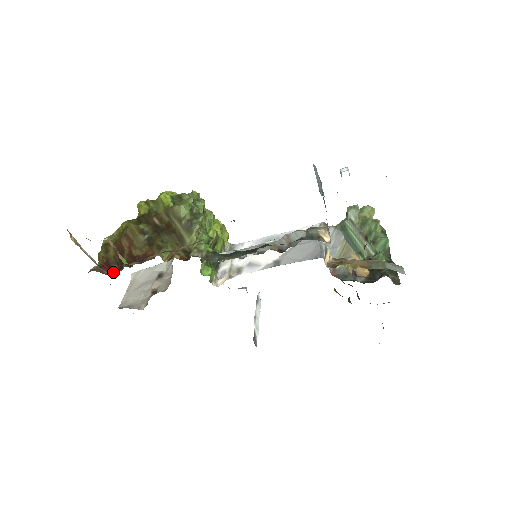
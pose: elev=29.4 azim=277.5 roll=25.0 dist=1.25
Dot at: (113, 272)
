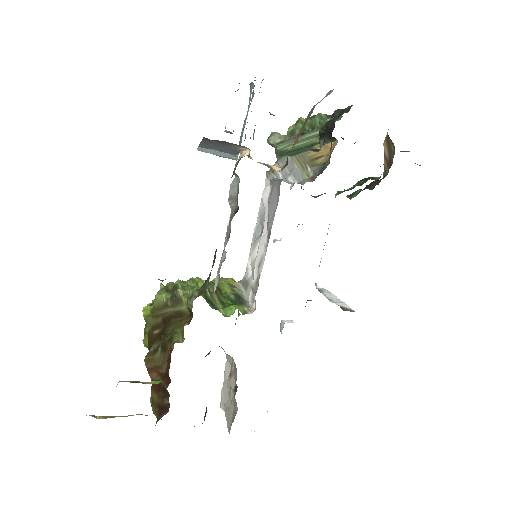
Dot at: (168, 407)
